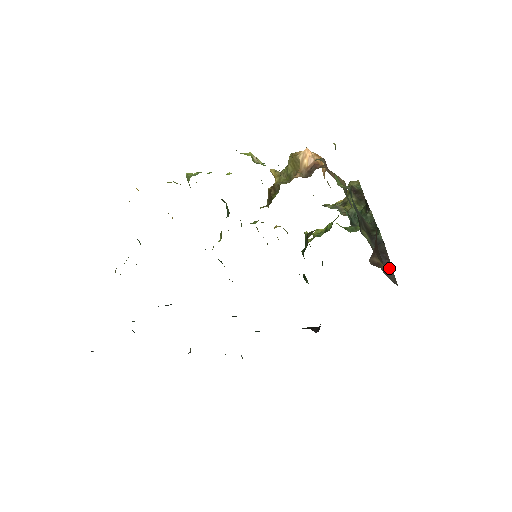
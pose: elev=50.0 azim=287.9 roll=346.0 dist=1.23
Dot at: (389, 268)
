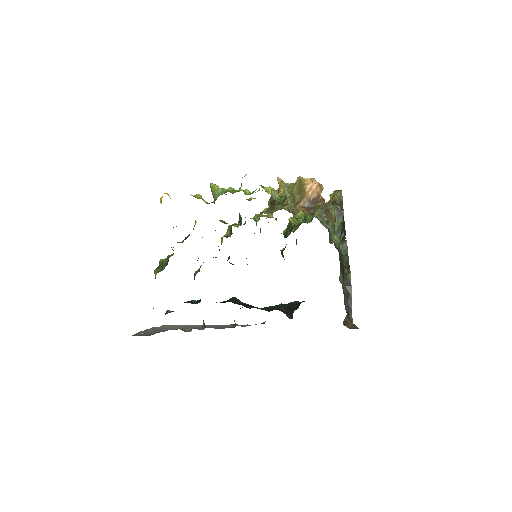
Dot at: (350, 307)
